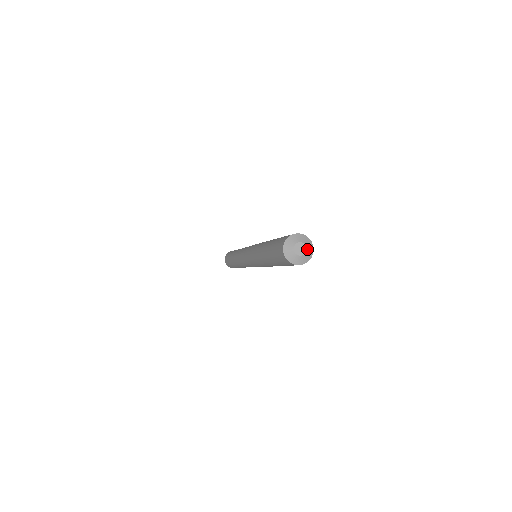
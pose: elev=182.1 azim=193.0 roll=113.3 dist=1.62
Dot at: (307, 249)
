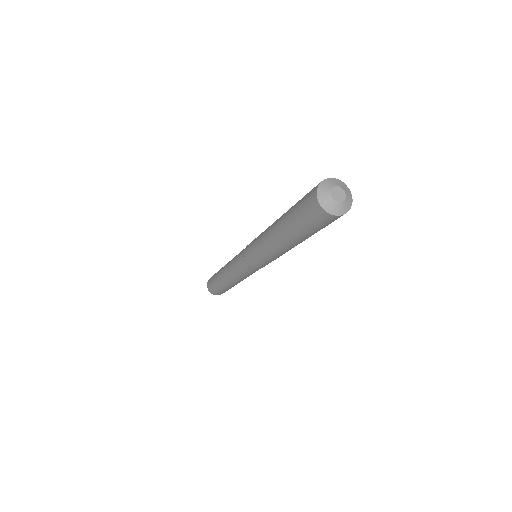
Dot at: (346, 199)
